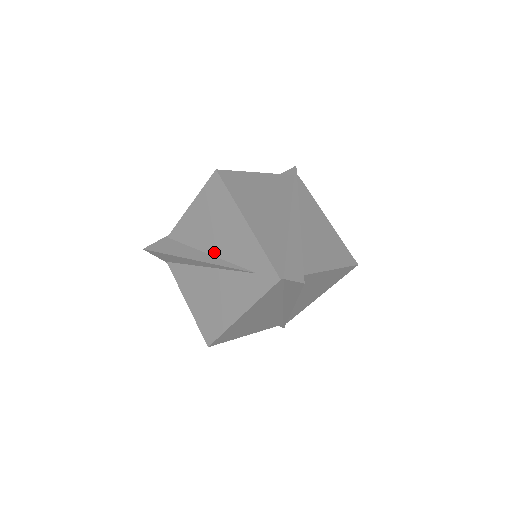
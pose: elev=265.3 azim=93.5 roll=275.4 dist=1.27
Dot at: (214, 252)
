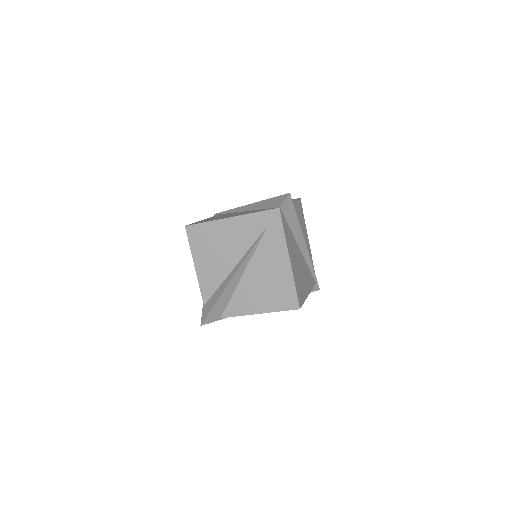
Dot at: (236, 260)
